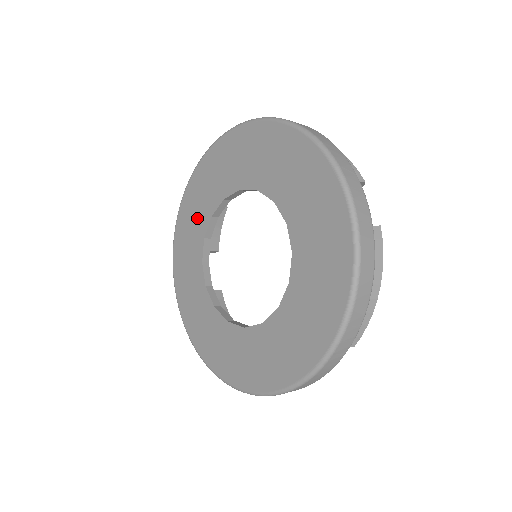
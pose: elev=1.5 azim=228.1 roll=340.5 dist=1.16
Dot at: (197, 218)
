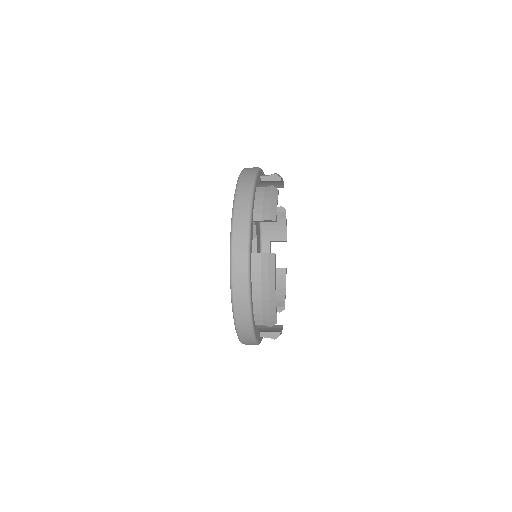
Dot at: occluded
